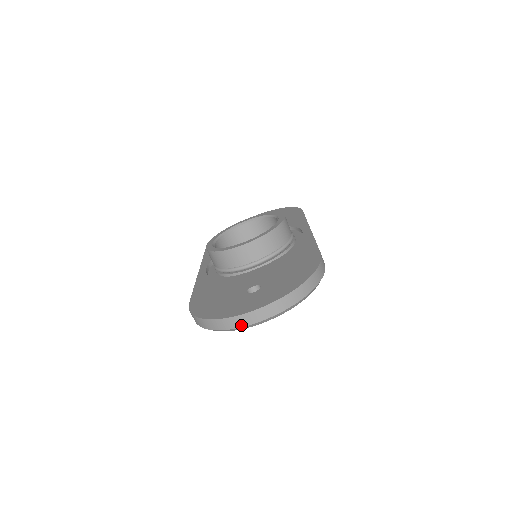
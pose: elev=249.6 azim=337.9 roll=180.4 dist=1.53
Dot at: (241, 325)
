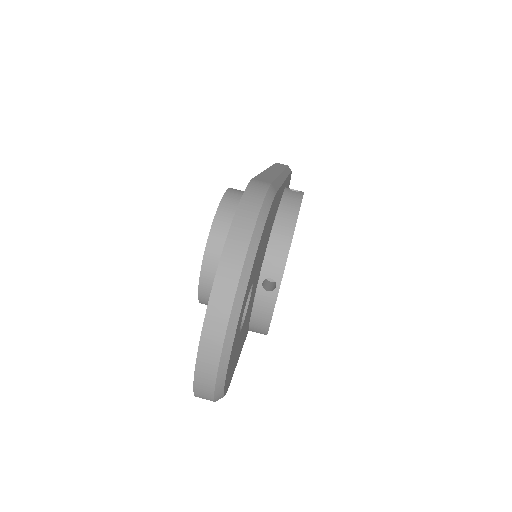
Dot at: (215, 363)
